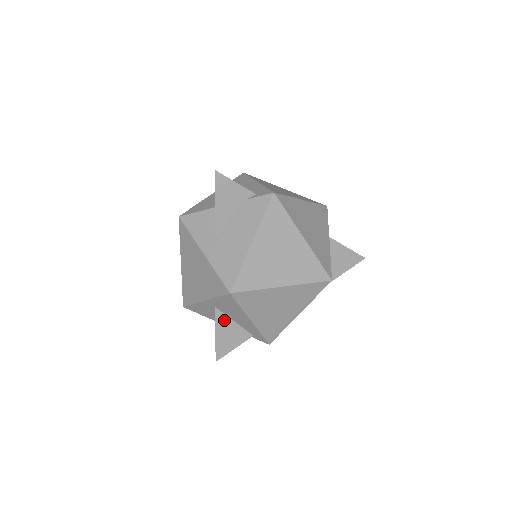
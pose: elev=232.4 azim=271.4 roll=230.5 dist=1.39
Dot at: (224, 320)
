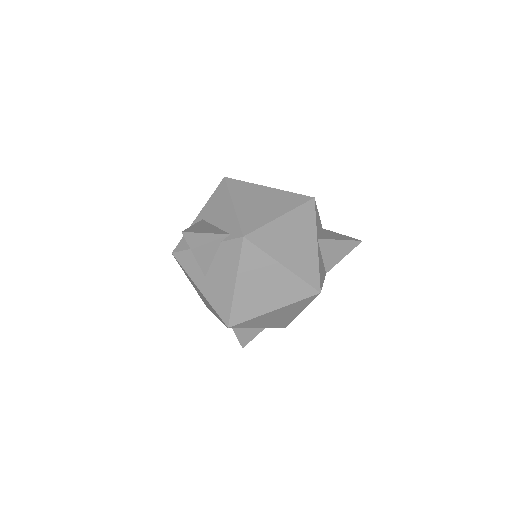
Dot at: occluded
